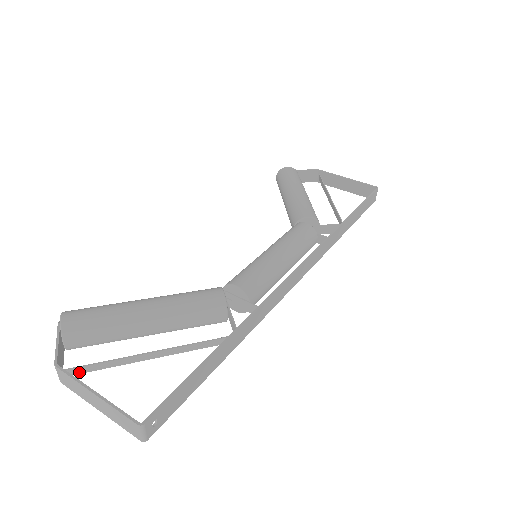
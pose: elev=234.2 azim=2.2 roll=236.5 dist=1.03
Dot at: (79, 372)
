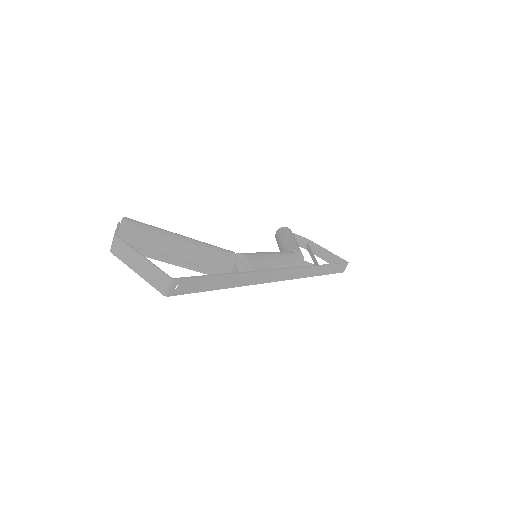
Dot at: occluded
